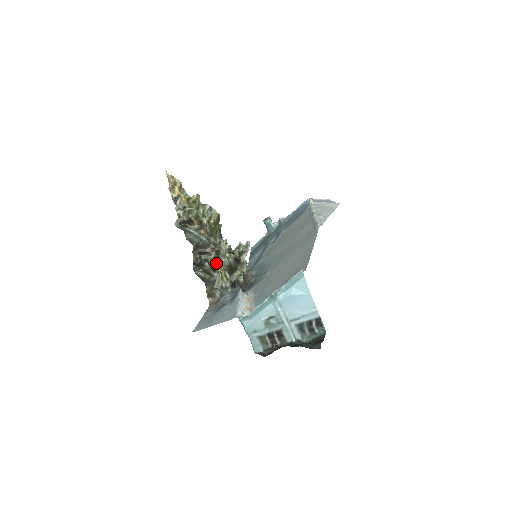
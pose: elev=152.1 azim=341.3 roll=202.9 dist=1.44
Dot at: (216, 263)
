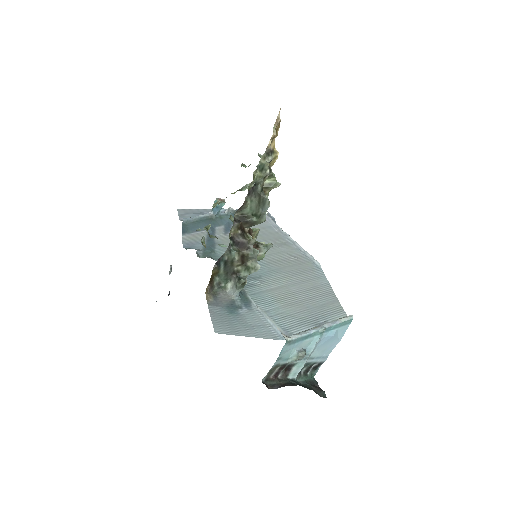
Dot at: occluded
